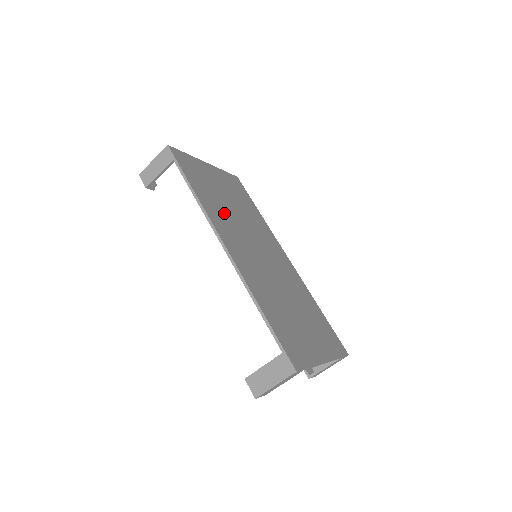
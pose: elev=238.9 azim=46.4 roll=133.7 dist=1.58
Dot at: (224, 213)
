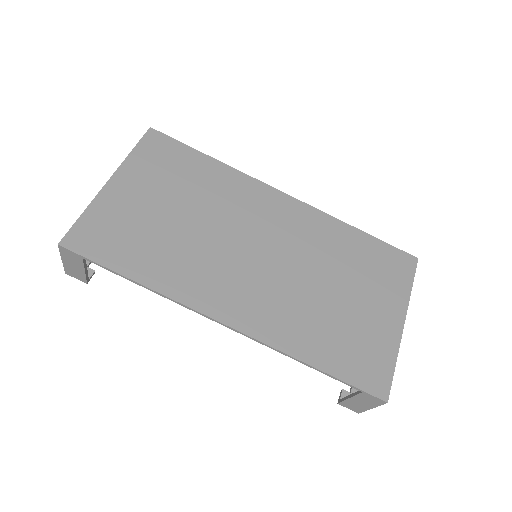
Dot at: (187, 256)
